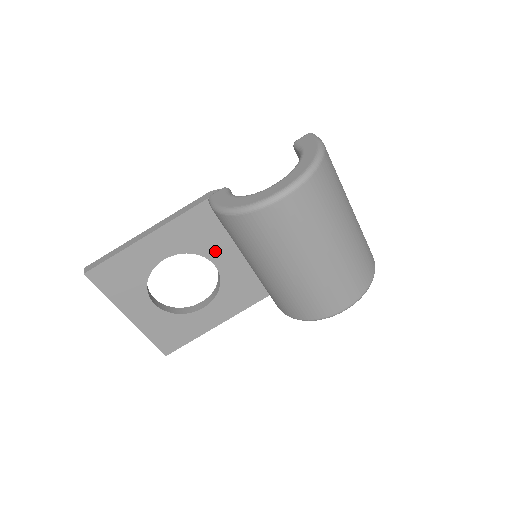
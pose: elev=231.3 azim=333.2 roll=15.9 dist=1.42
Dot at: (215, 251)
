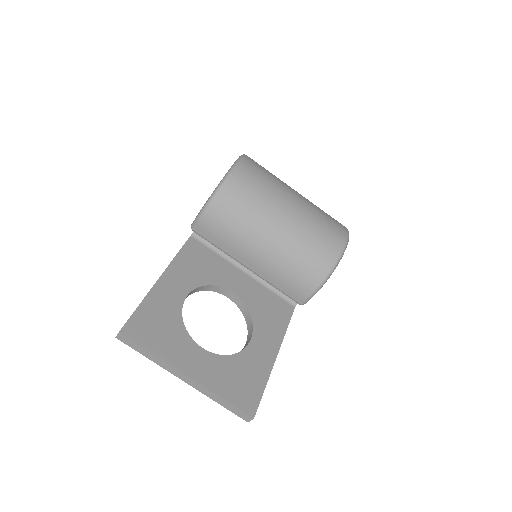
Dot at: (223, 279)
